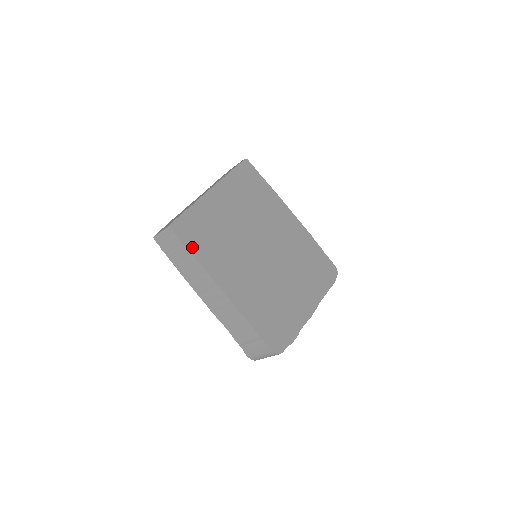
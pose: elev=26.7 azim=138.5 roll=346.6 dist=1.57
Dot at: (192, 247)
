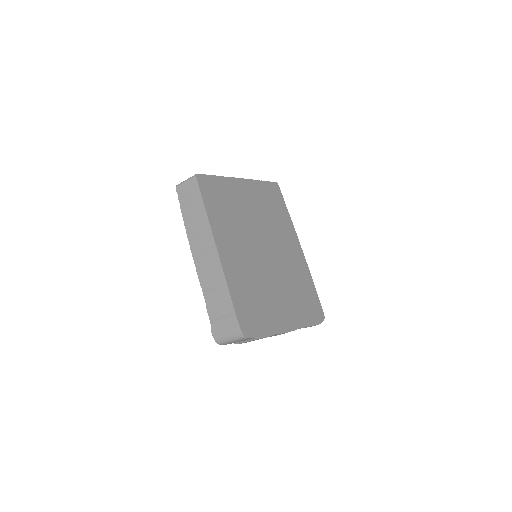
Dot at: (207, 201)
